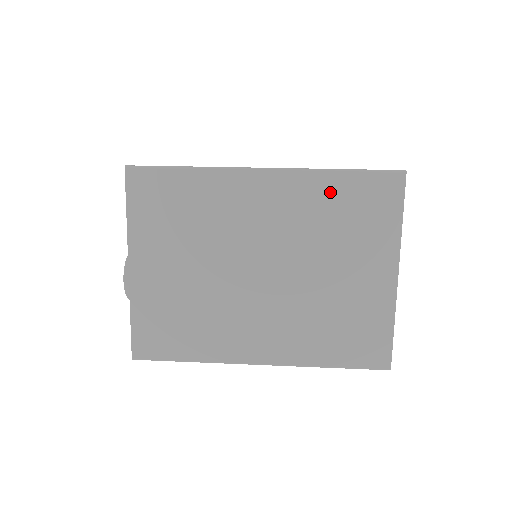
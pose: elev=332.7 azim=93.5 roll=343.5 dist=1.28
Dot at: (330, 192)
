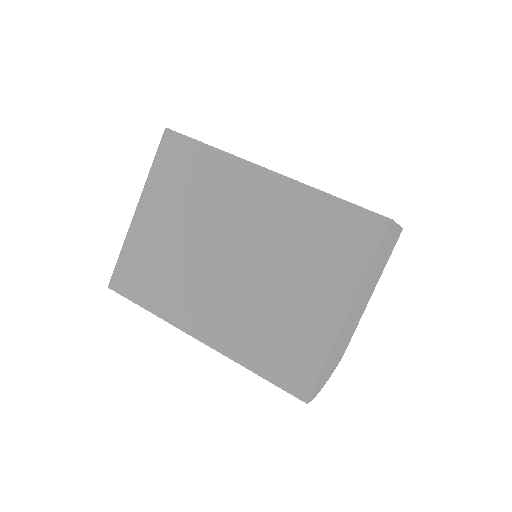
Dot at: (316, 212)
